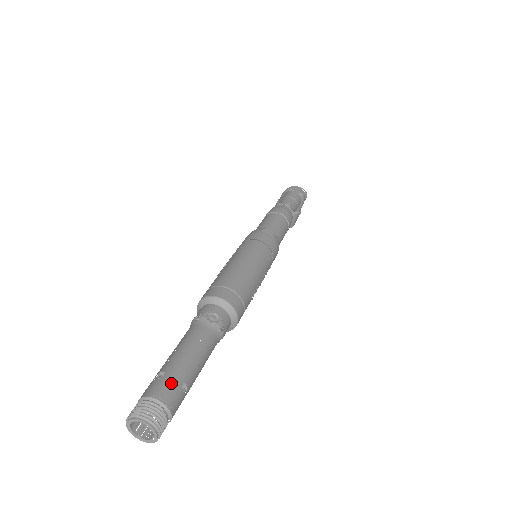
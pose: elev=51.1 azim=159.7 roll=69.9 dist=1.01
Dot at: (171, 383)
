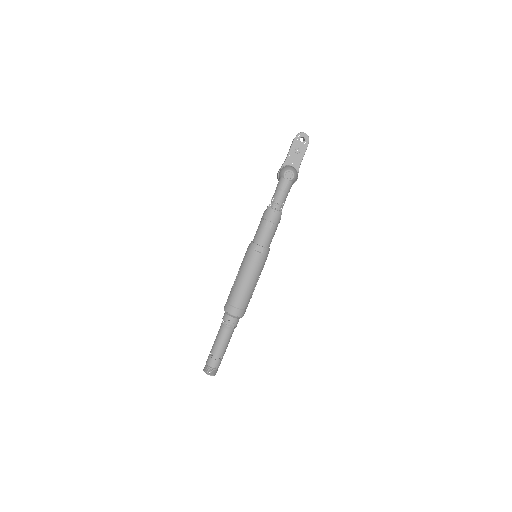
Dot at: (215, 360)
